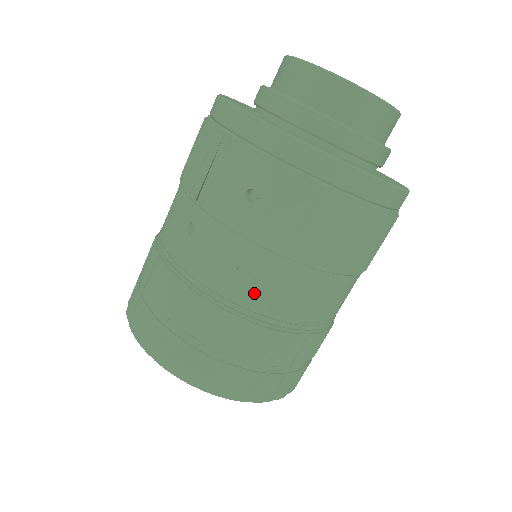
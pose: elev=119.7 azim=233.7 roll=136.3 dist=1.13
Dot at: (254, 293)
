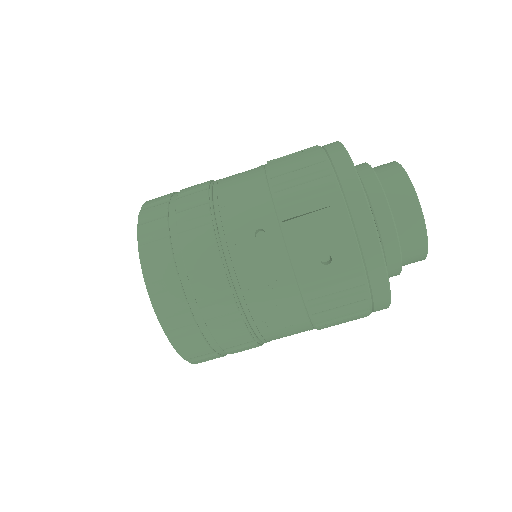
Dot at: (266, 310)
